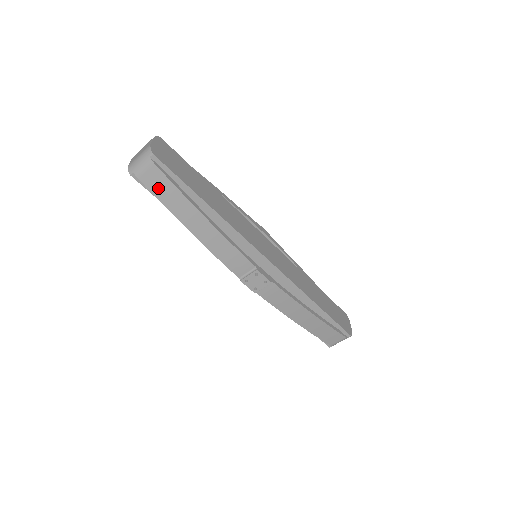
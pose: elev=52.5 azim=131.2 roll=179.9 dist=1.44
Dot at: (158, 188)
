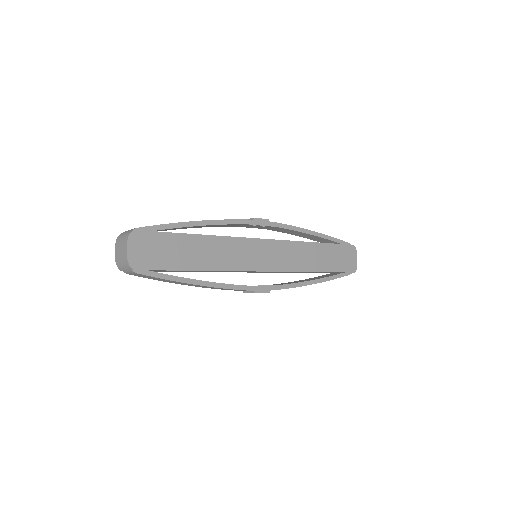
Dot at: (149, 278)
